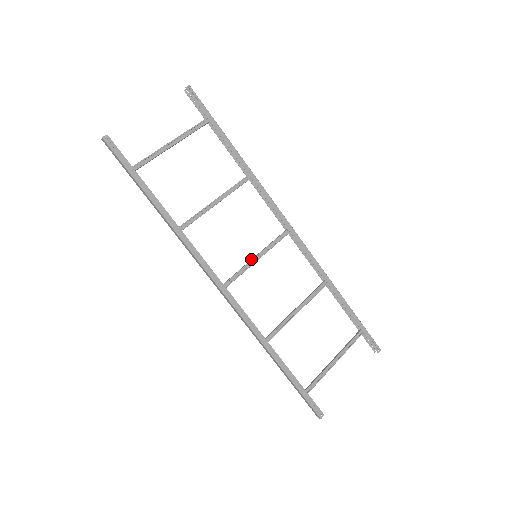
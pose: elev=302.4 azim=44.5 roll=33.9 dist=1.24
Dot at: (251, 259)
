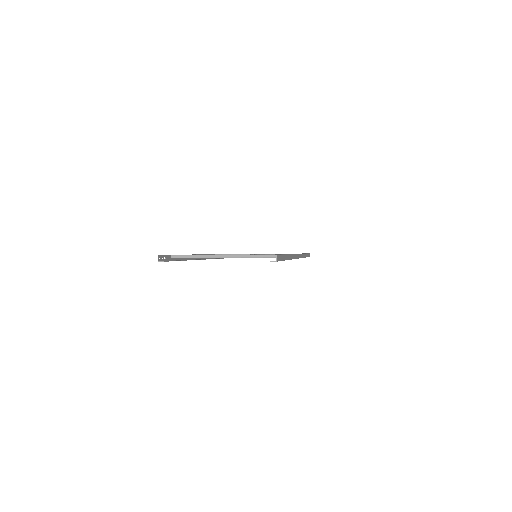
Dot at: occluded
